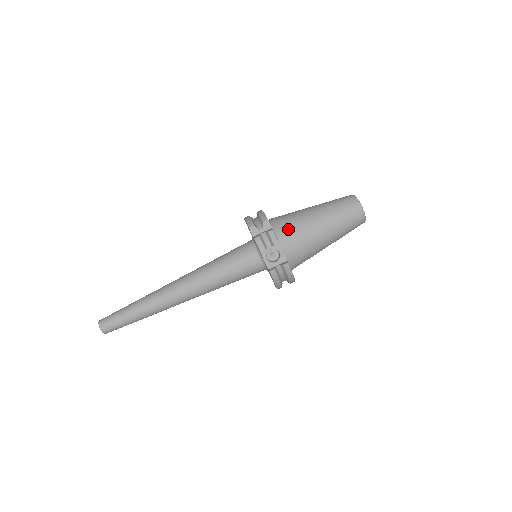
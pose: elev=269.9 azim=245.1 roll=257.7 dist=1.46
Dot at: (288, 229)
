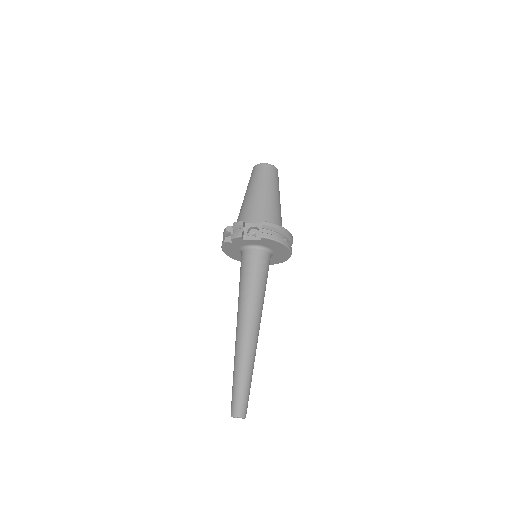
Dot at: (243, 216)
